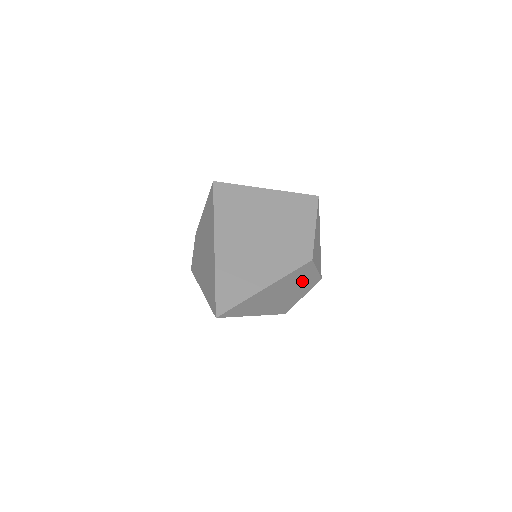
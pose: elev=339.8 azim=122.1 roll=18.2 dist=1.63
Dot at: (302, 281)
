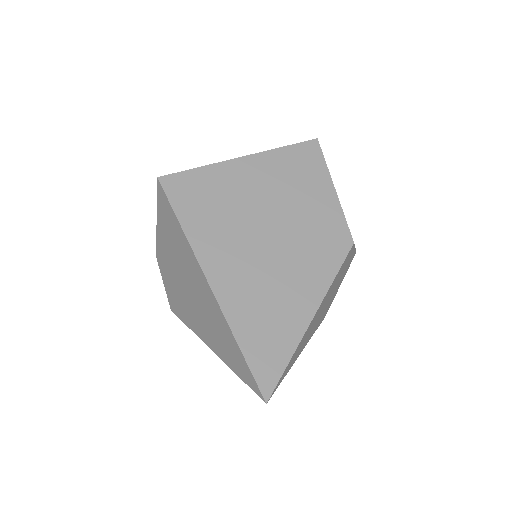
Dot at: (342, 273)
